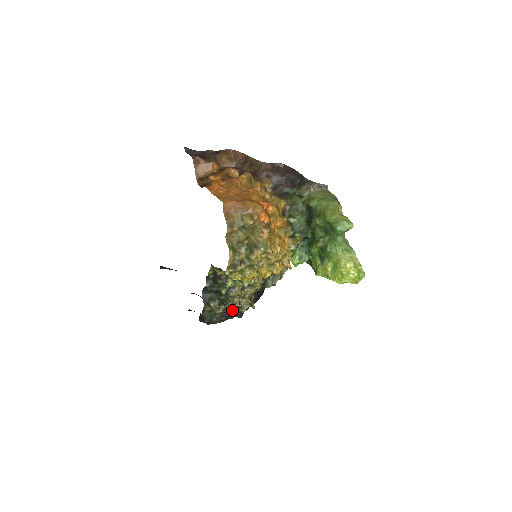
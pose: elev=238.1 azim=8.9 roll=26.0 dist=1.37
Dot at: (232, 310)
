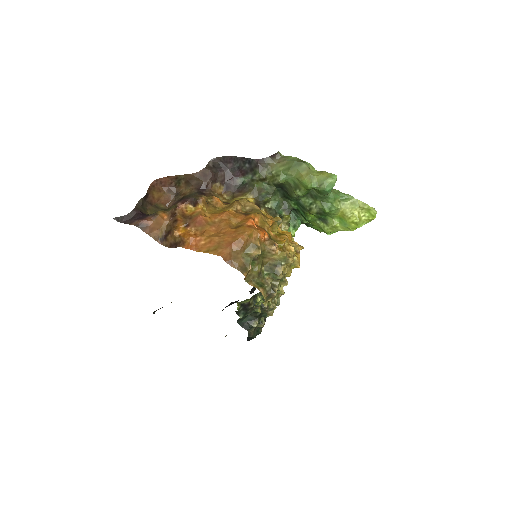
Dot at: (272, 314)
